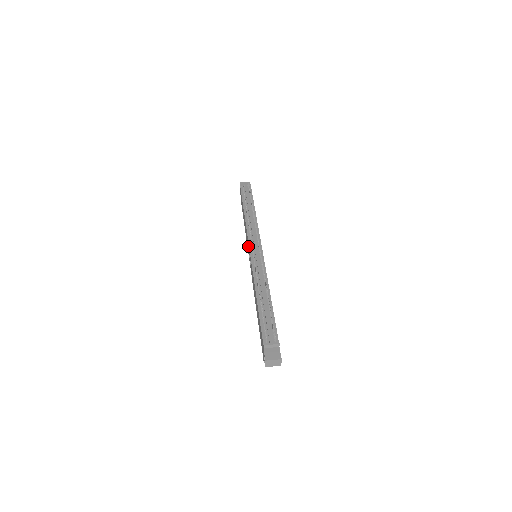
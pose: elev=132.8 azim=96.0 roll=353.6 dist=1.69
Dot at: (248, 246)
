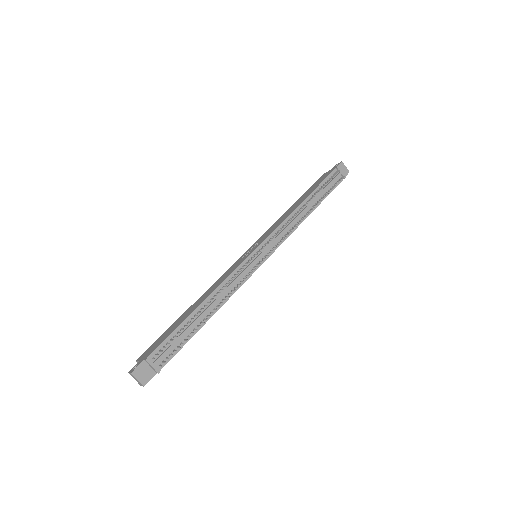
Dot at: (263, 239)
